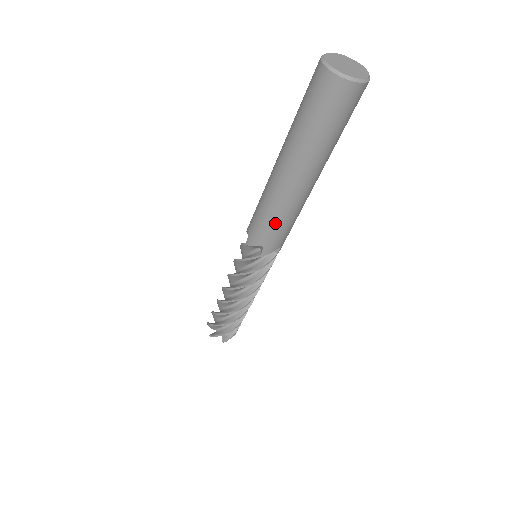
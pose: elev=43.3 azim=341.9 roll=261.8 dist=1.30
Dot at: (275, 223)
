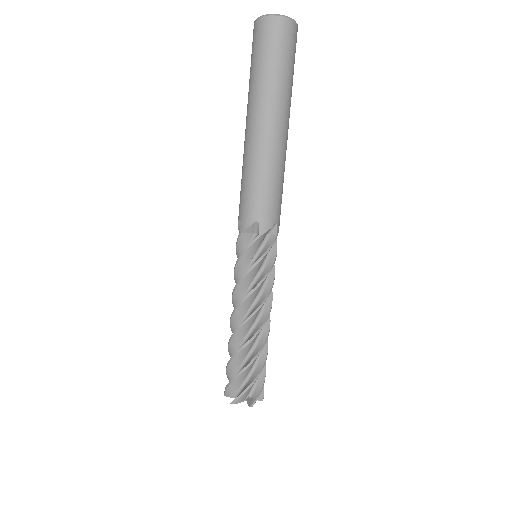
Dot at: (262, 185)
